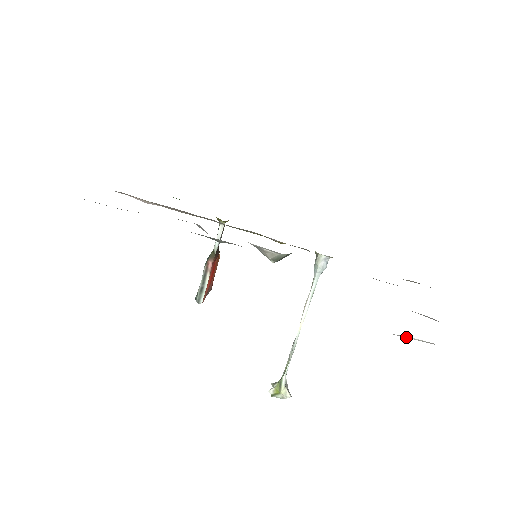
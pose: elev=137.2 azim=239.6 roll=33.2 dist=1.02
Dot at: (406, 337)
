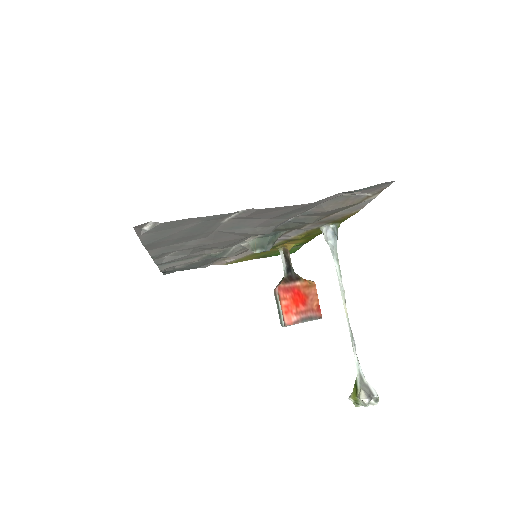
Dot at: (147, 230)
